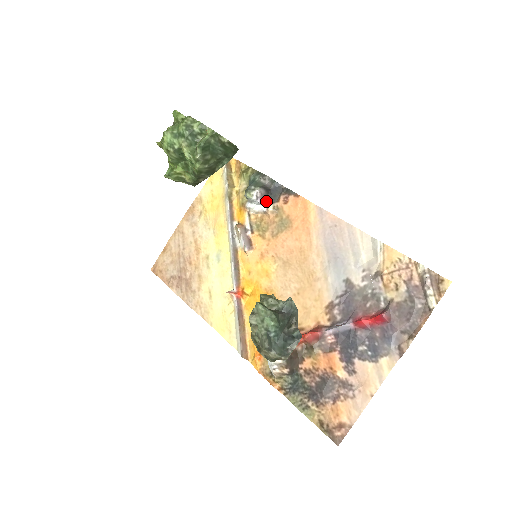
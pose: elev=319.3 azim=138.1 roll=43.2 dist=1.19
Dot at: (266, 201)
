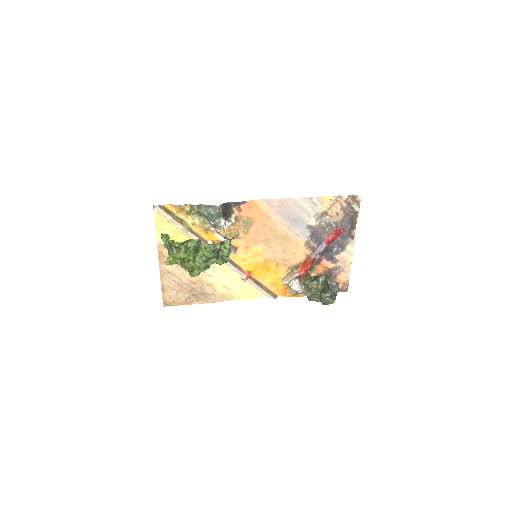
Dot at: (226, 219)
